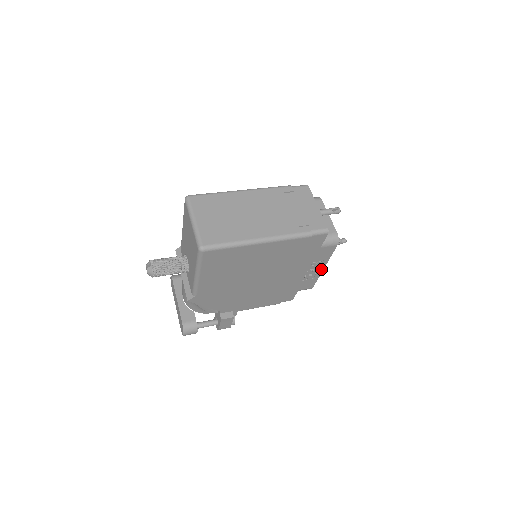
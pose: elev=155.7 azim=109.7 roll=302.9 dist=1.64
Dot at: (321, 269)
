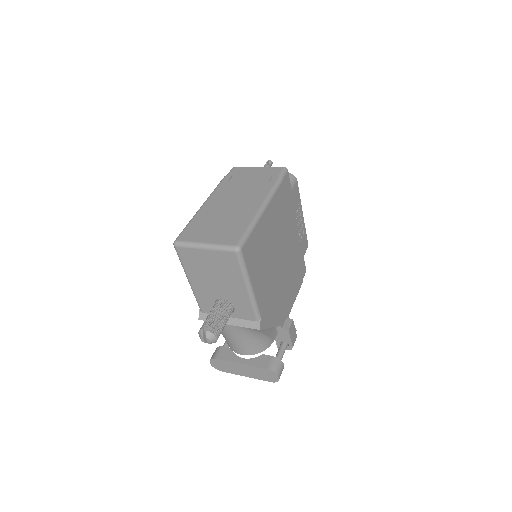
Dot at: (302, 218)
